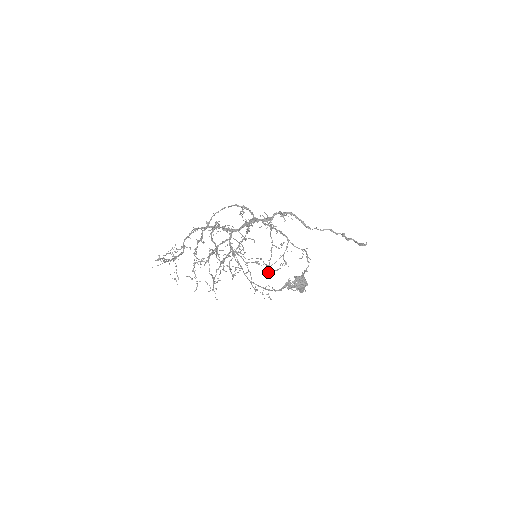
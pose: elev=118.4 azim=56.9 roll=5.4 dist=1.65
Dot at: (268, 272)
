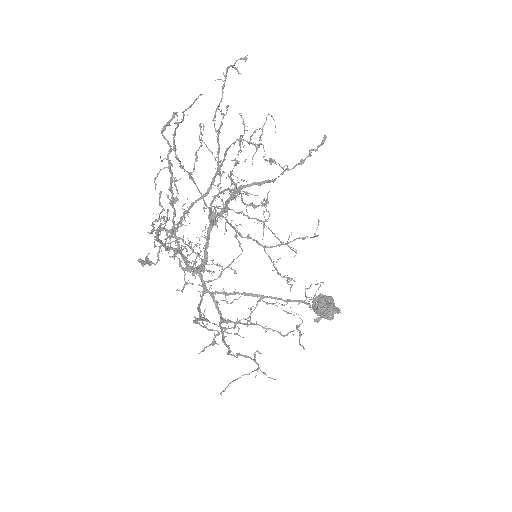
Dot at: occluded
